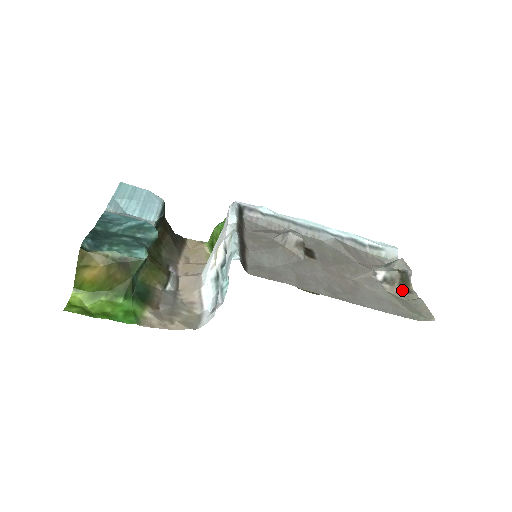
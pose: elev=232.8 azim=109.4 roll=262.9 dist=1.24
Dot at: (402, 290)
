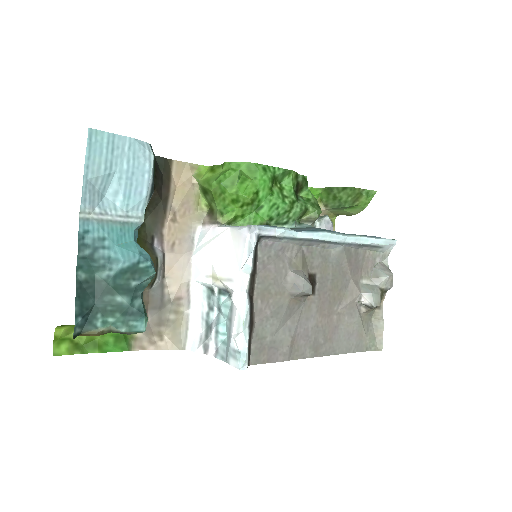
Dot at: occluded
